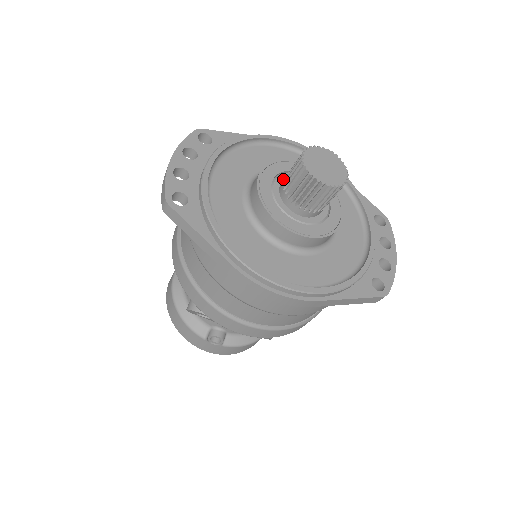
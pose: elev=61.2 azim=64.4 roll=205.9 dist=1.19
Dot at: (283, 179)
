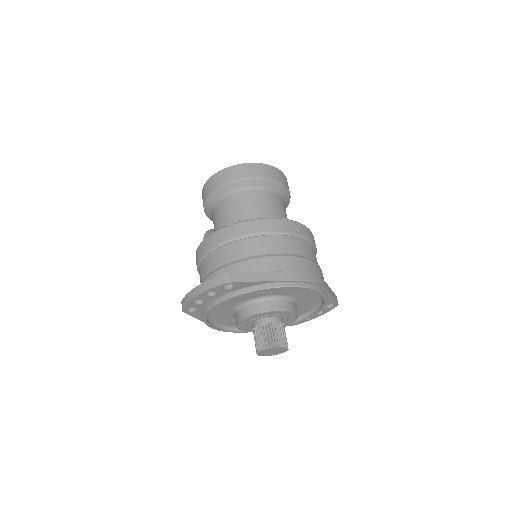
Dot at: (262, 318)
